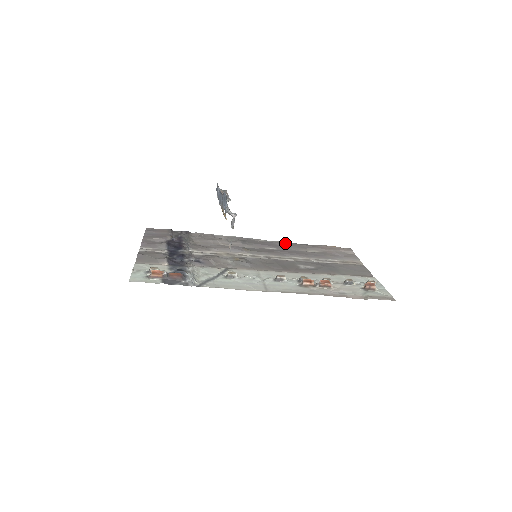
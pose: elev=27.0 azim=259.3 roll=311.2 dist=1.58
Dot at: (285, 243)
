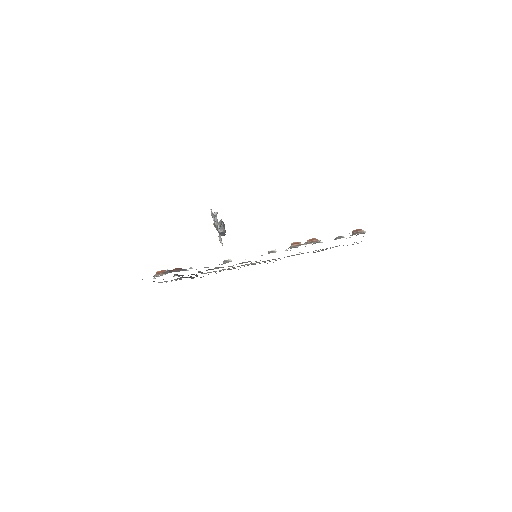
Dot at: occluded
